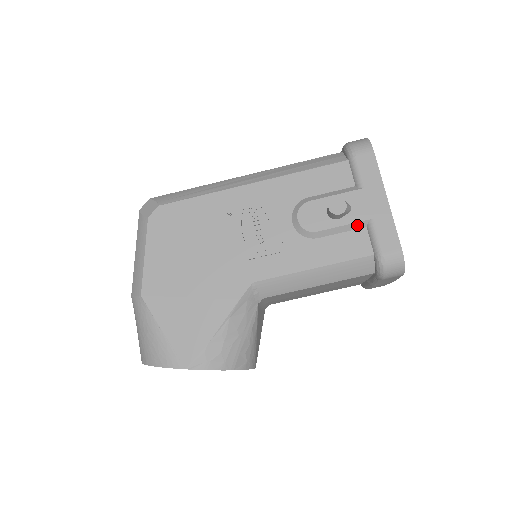
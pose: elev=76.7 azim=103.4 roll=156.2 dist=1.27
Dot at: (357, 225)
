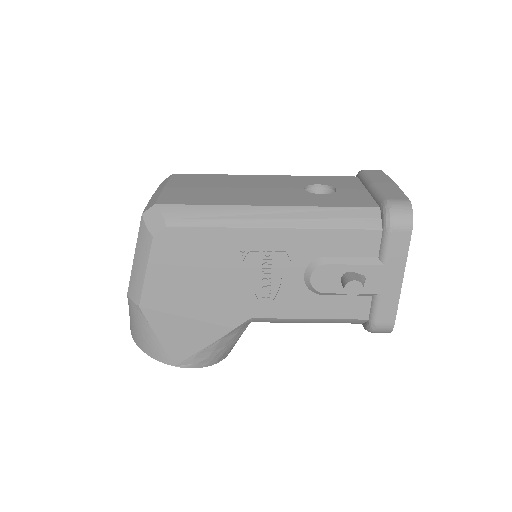
Dot at: (364, 294)
